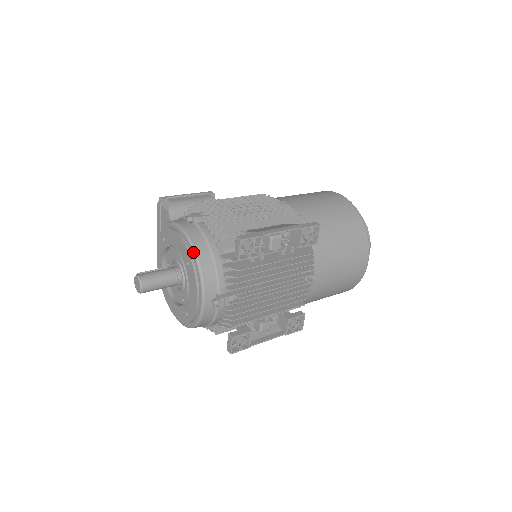
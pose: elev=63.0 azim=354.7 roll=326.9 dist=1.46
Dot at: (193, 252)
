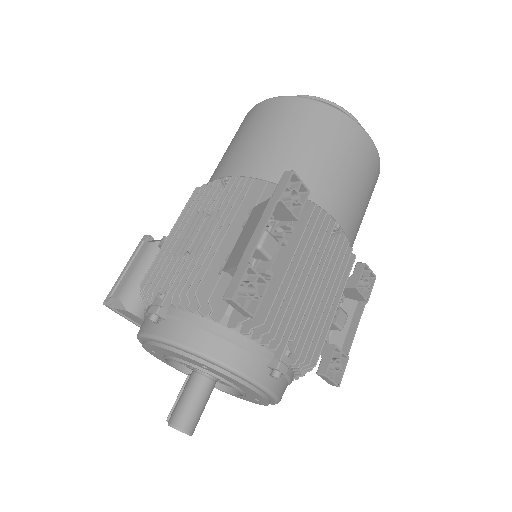
Dot at: (196, 355)
